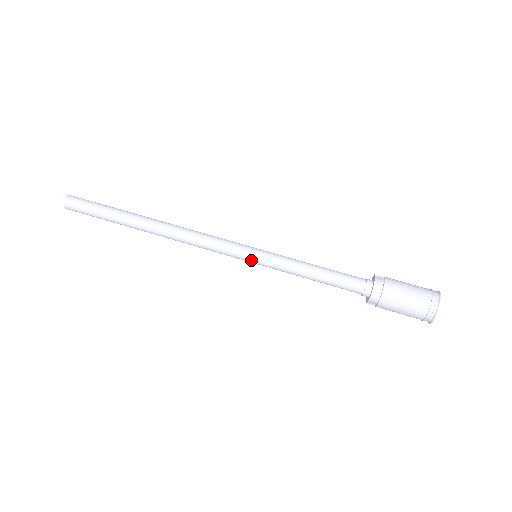
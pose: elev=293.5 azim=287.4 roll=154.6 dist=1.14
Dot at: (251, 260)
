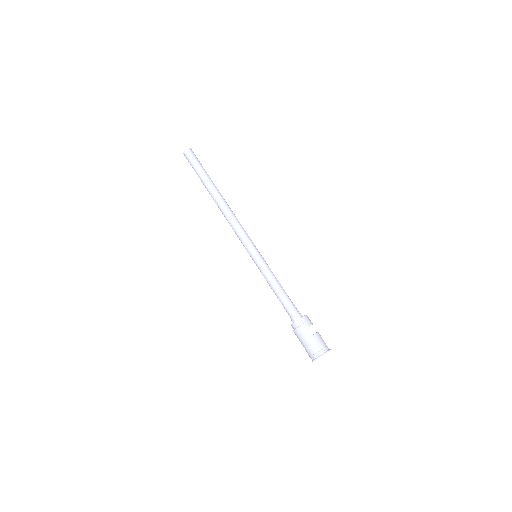
Dot at: occluded
